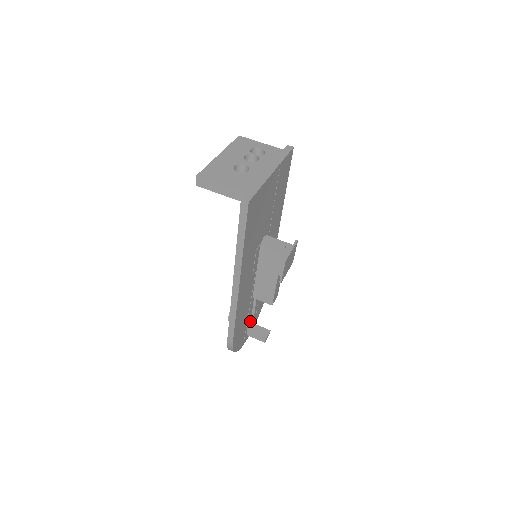
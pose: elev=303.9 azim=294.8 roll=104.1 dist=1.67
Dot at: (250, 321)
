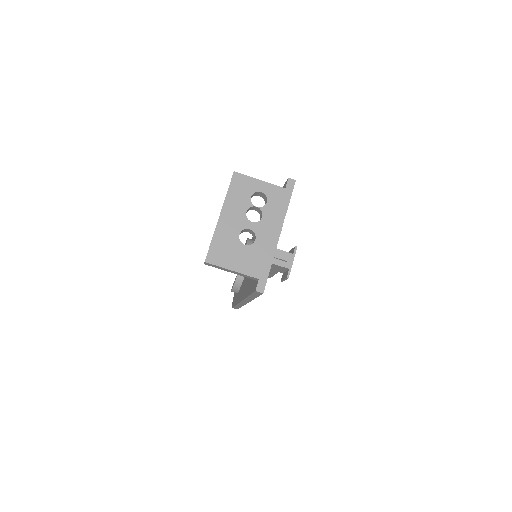
Dot at: occluded
